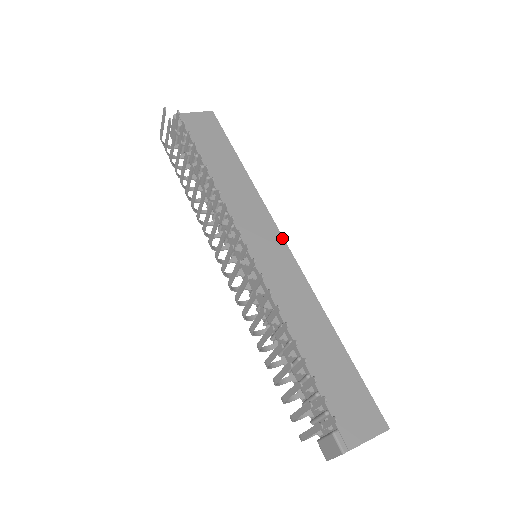
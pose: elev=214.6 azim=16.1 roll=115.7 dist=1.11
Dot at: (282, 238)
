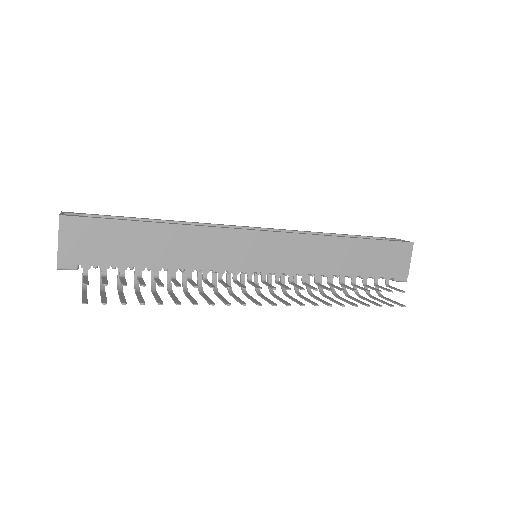
Dot at: (260, 232)
